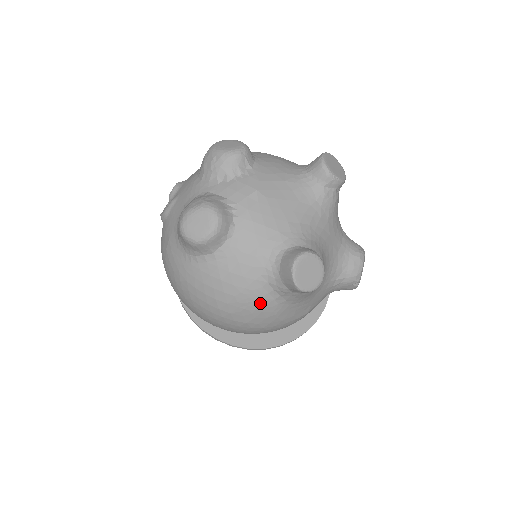
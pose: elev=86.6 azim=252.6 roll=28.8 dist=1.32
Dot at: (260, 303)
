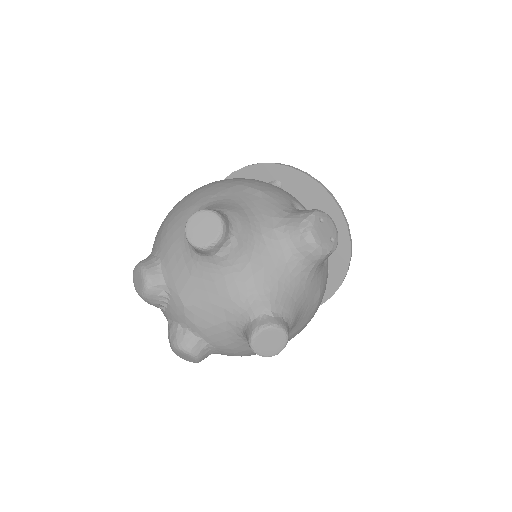
Dot at: occluded
